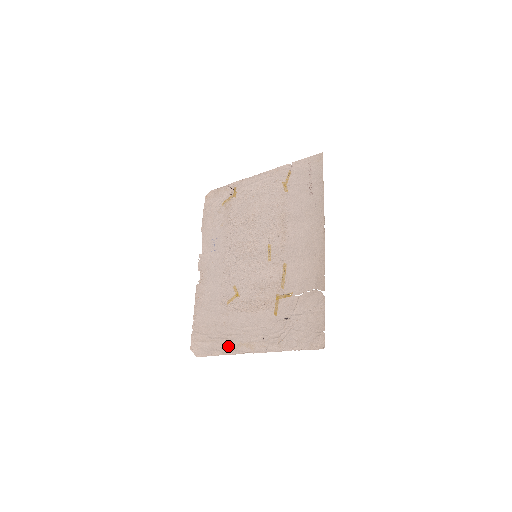
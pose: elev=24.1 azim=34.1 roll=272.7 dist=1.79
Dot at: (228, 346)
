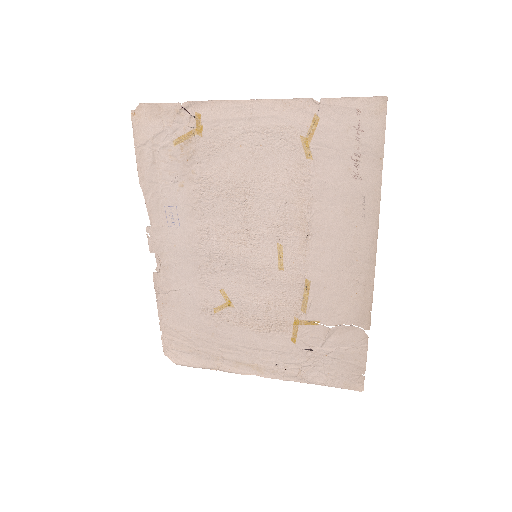
Dot at: (224, 362)
